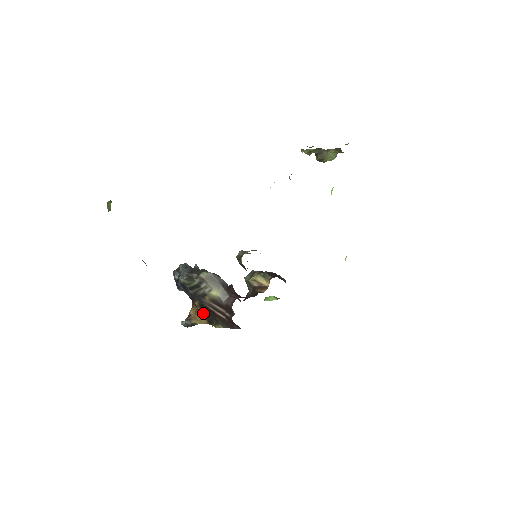
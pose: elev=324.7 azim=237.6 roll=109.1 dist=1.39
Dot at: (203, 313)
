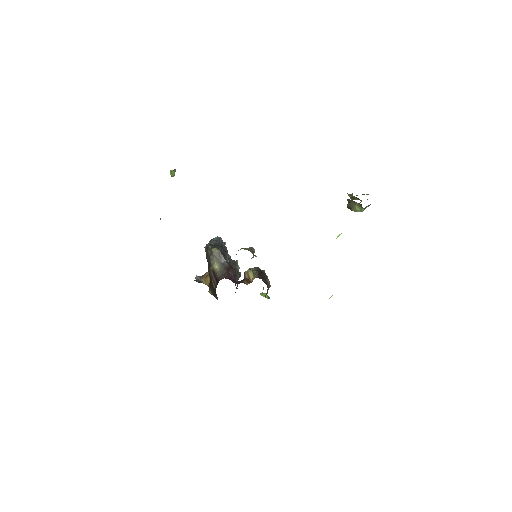
Dot at: occluded
